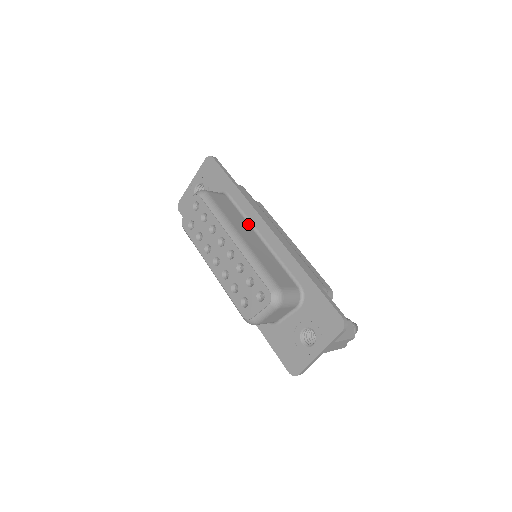
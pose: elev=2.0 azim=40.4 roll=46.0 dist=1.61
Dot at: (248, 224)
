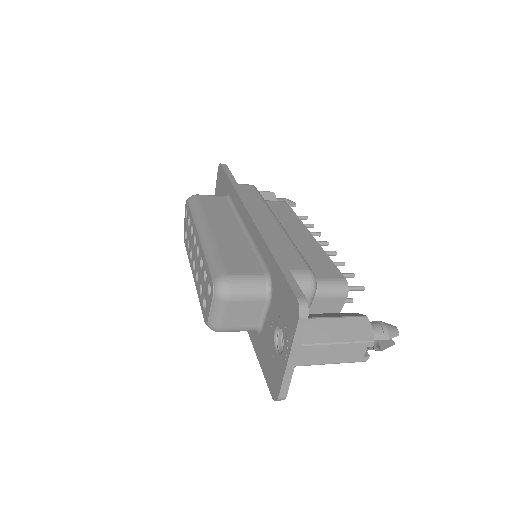
Dot at: (236, 218)
